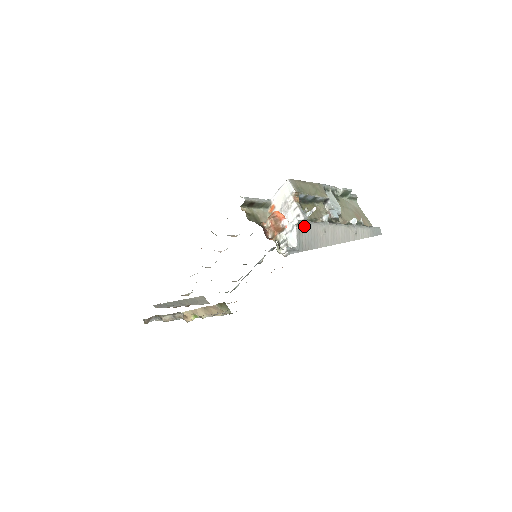
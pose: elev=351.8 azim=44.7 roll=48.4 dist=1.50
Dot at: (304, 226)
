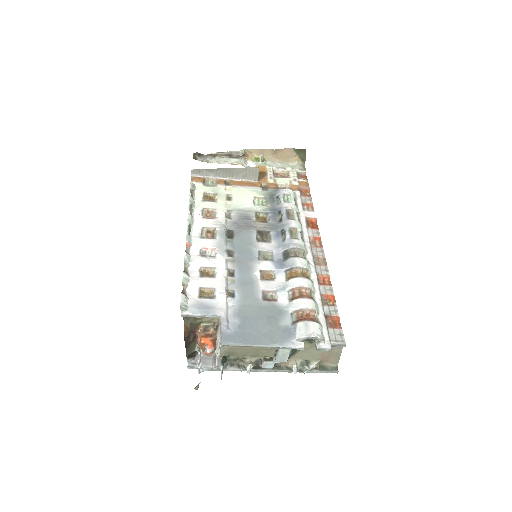
Dot at: (211, 370)
